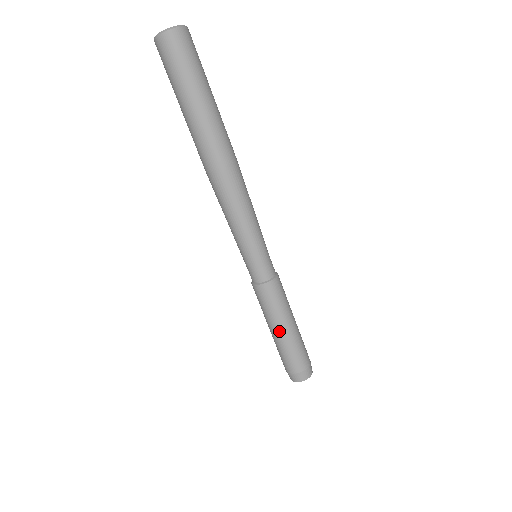
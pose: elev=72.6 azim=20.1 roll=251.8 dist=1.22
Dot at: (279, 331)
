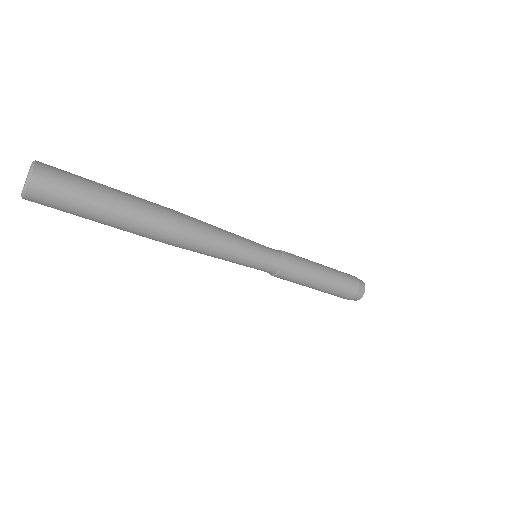
Dot at: (319, 285)
